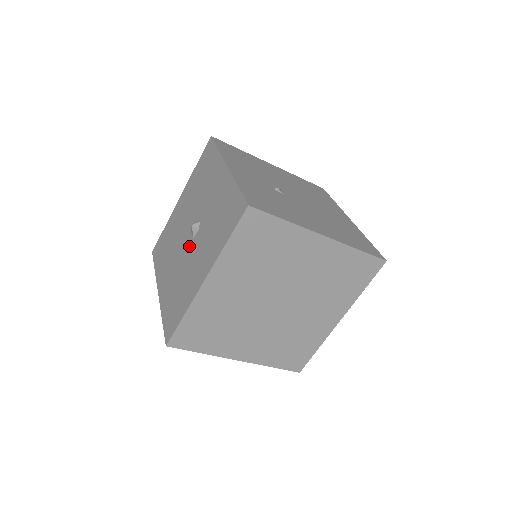
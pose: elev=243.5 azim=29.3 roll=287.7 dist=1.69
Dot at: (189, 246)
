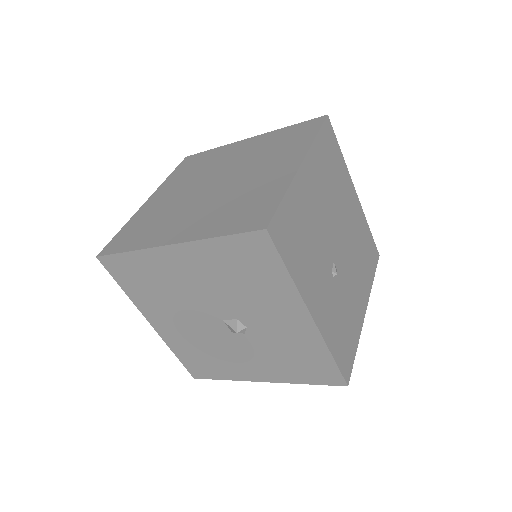
Dot at: (223, 334)
